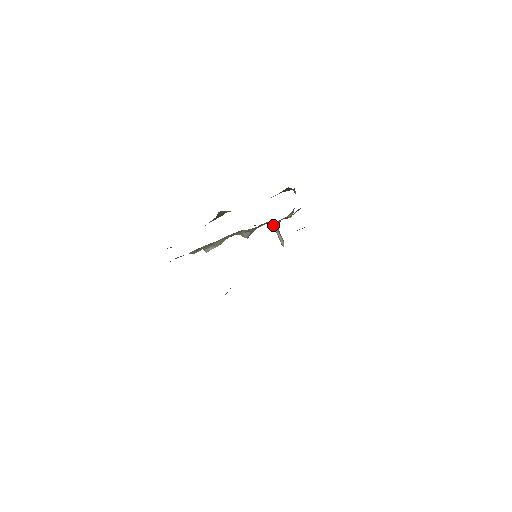
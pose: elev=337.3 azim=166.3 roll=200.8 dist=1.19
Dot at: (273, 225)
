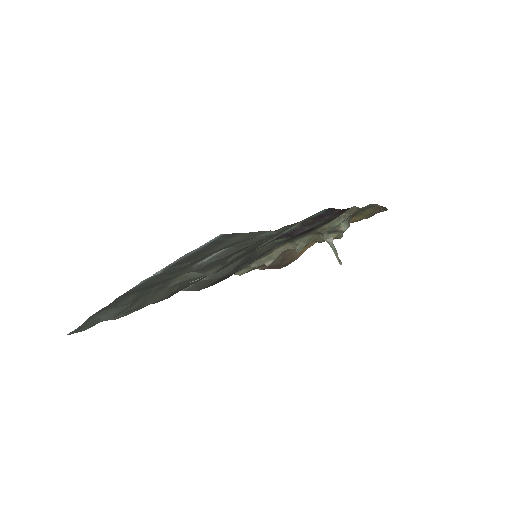
Dot at: (324, 238)
